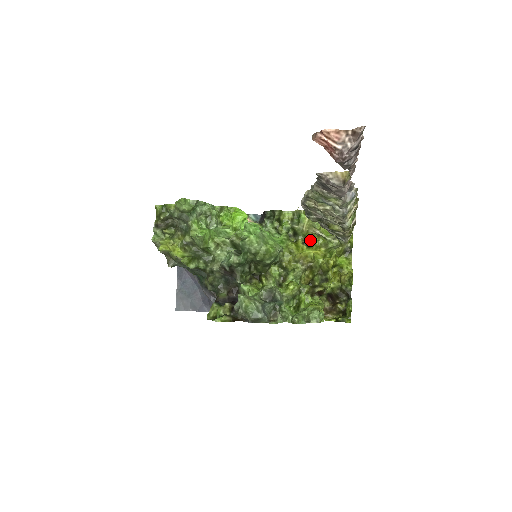
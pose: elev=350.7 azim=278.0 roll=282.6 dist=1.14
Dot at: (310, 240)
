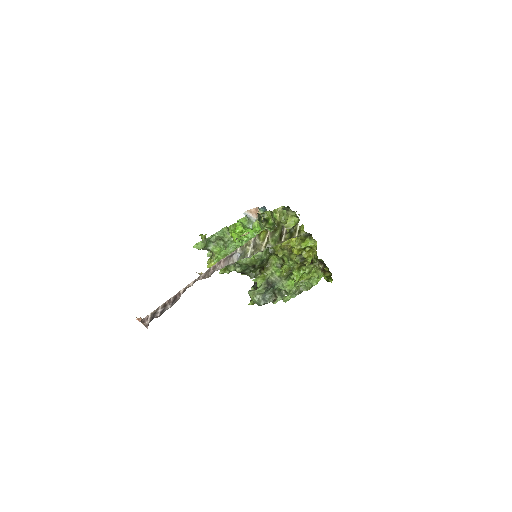
Dot at: (287, 230)
